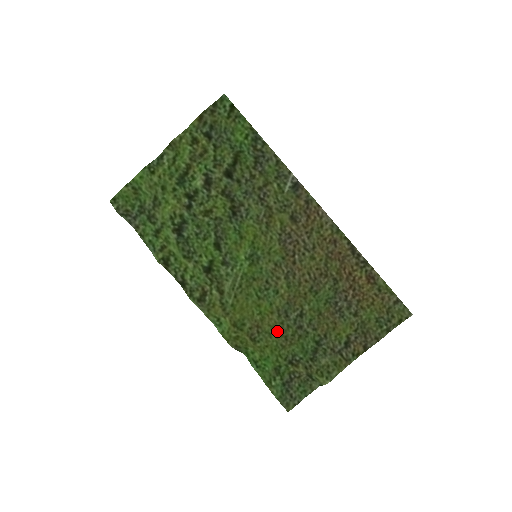
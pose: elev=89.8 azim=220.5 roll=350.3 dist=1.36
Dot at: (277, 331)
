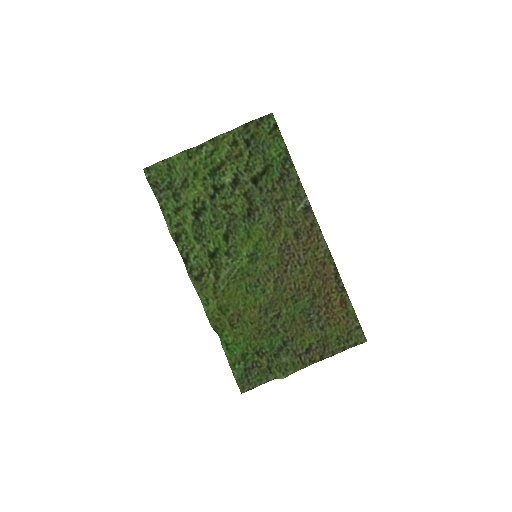
Dot at: (254, 324)
